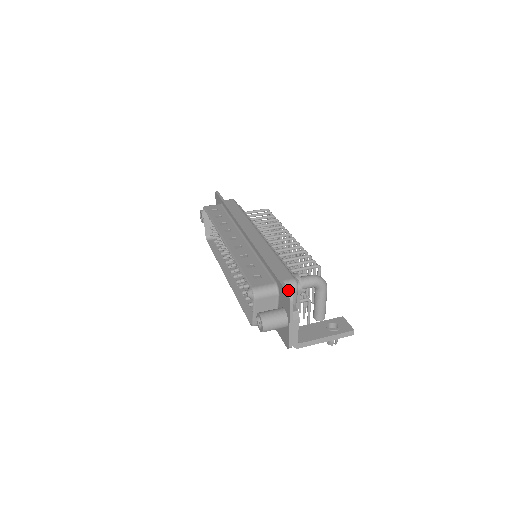
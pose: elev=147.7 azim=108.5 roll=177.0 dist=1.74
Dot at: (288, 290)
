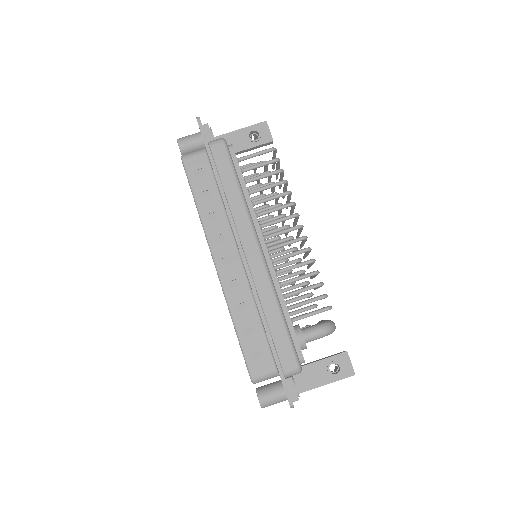
Dot at: (289, 398)
